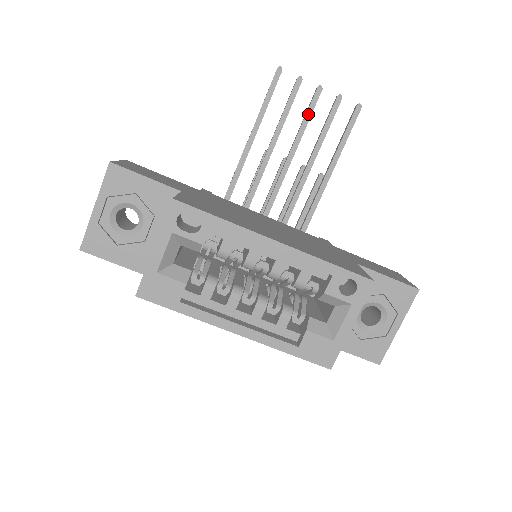
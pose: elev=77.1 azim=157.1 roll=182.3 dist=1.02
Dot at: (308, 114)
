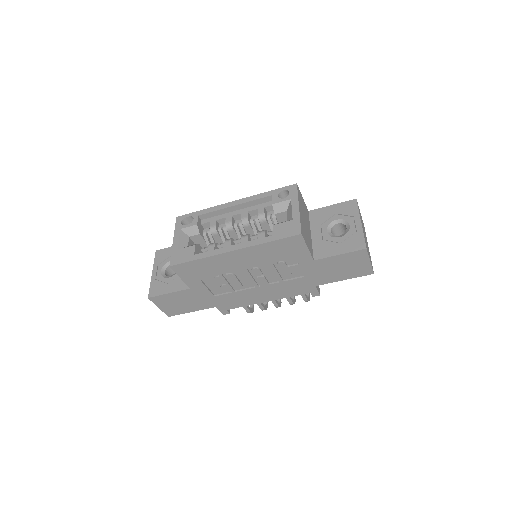
Dot at: occluded
